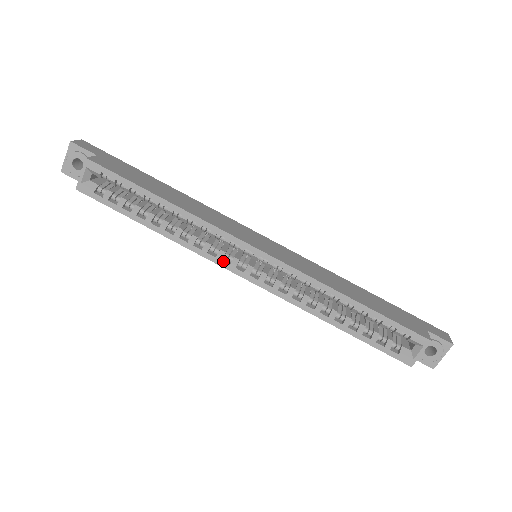
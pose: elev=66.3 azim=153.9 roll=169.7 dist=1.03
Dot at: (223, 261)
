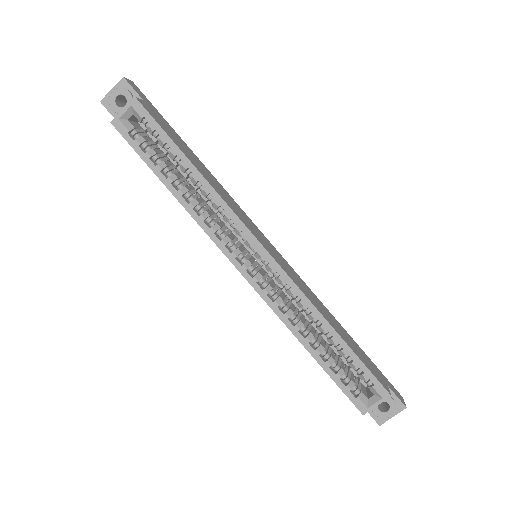
Dot at: (226, 247)
